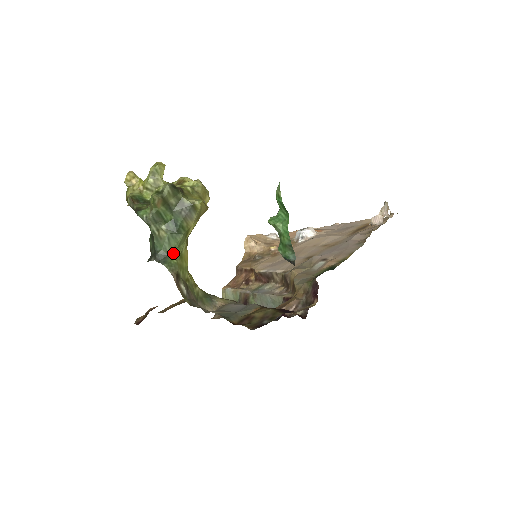
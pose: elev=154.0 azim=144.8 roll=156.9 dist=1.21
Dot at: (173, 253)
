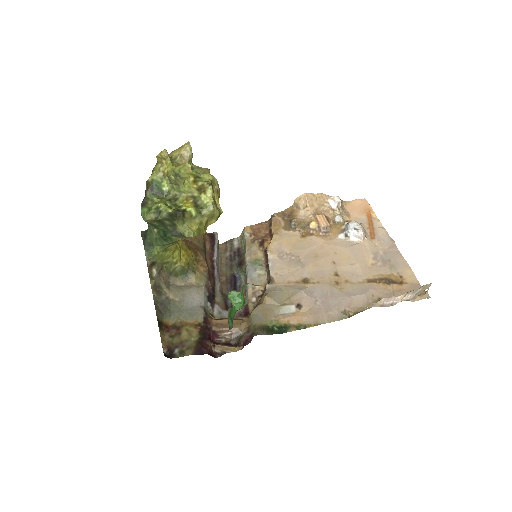
Dot at: (158, 247)
